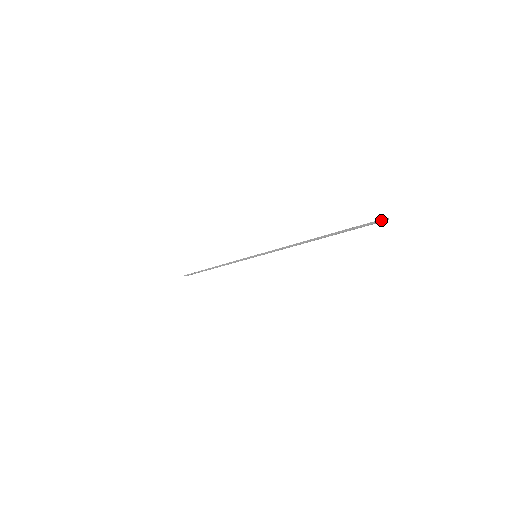
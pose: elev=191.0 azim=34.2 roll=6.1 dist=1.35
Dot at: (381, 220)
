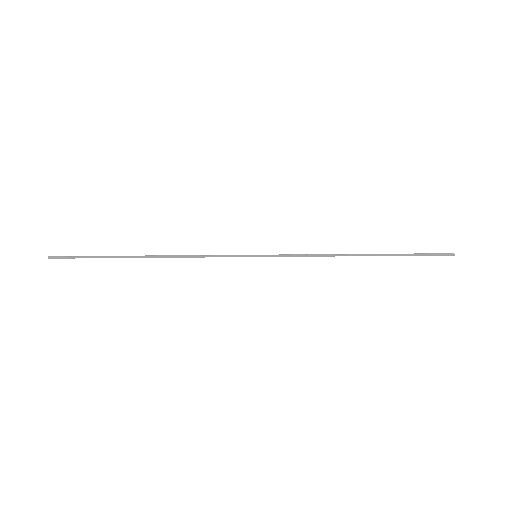
Dot at: (449, 254)
